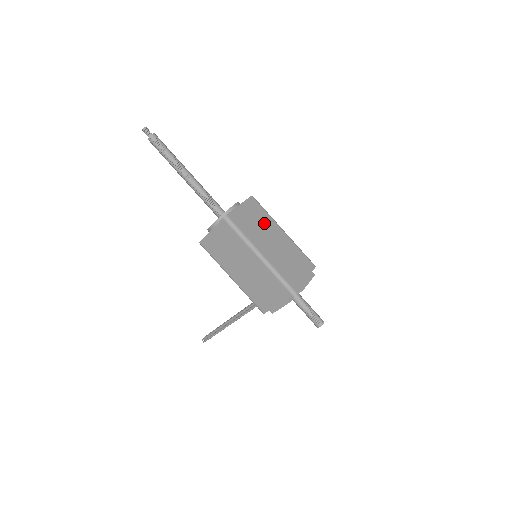
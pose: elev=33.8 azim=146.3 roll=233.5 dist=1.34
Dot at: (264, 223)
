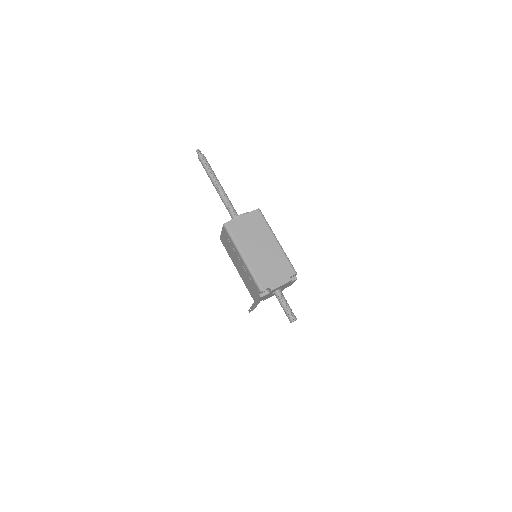
Dot at: (259, 232)
